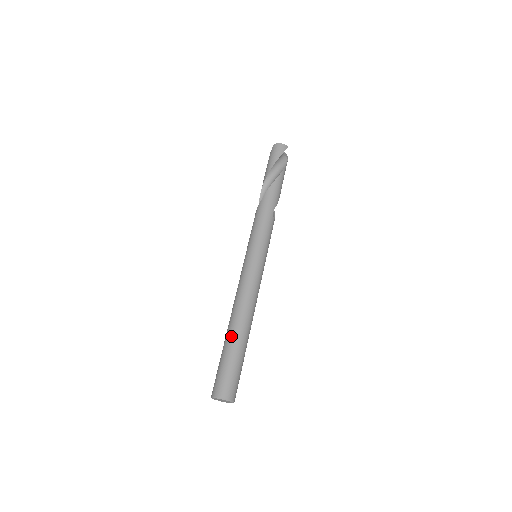
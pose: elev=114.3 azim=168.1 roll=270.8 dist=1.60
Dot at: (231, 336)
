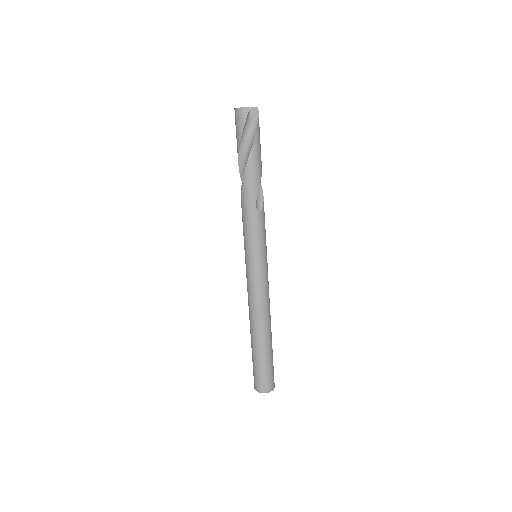
Dot at: (252, 342)
